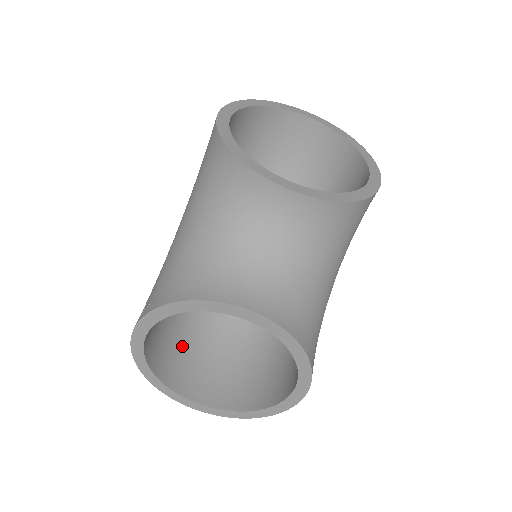
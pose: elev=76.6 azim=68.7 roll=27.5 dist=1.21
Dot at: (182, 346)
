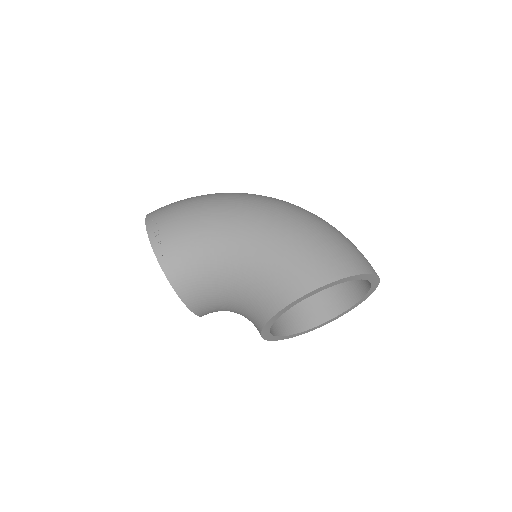
Dot at: occluded
